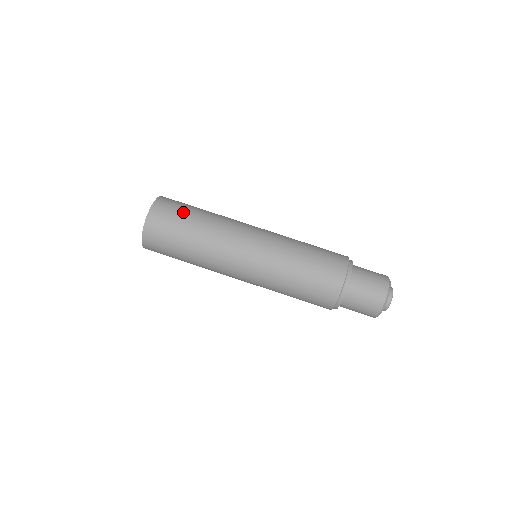
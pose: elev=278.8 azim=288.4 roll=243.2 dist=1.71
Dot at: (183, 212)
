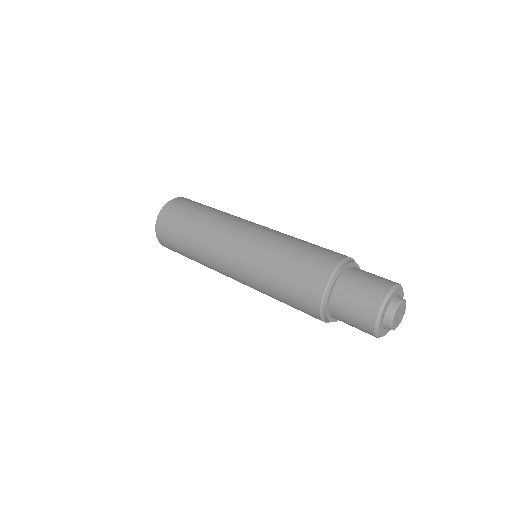
Dot at: (189, 209)
